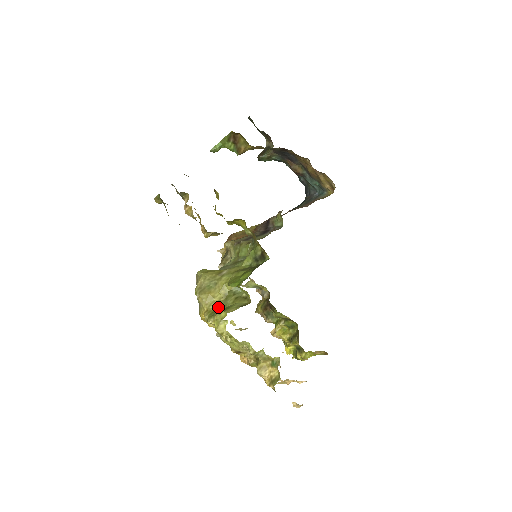
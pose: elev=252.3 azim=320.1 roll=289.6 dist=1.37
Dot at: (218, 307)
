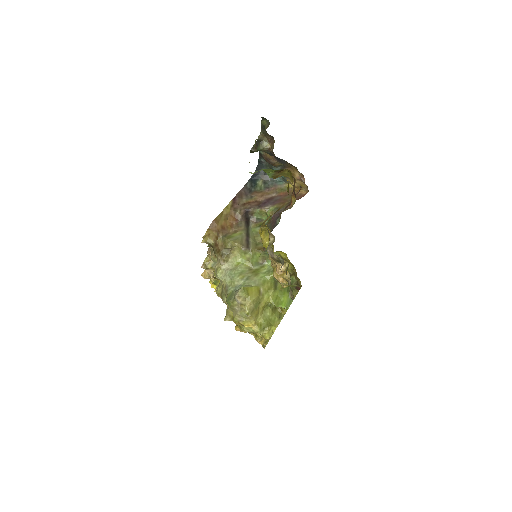
Dot at: (263, 320)
